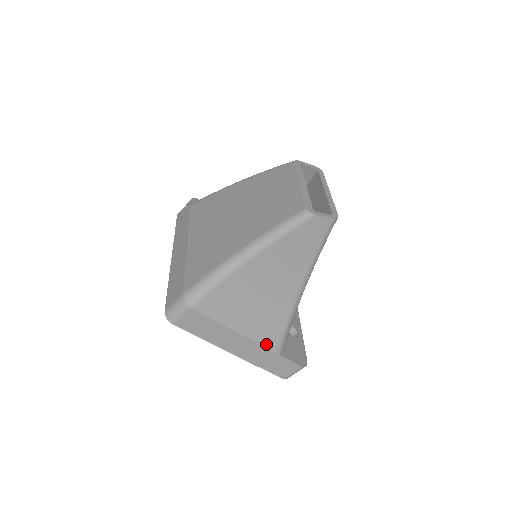
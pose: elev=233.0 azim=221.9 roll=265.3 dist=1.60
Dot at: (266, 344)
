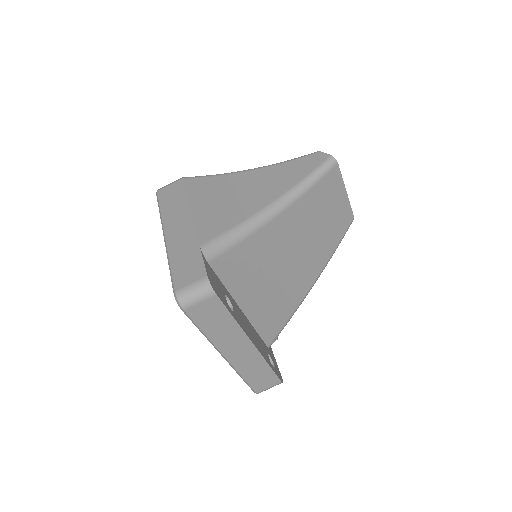
Dot at: (200, 233)
